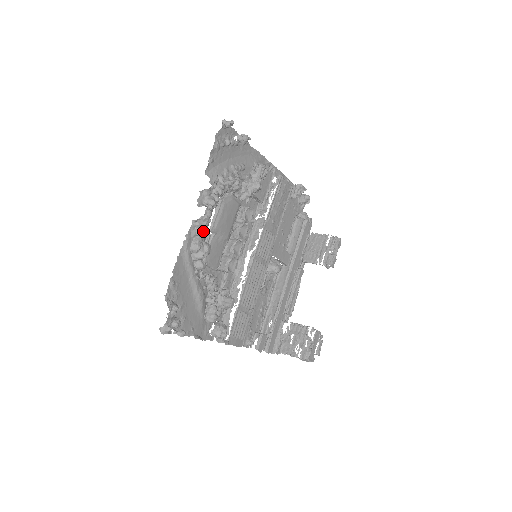
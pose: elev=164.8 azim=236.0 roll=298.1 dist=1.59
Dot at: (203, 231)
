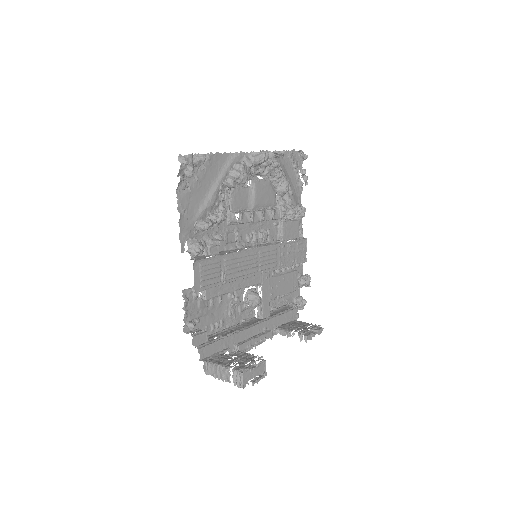
Dot at: (252, 164)
